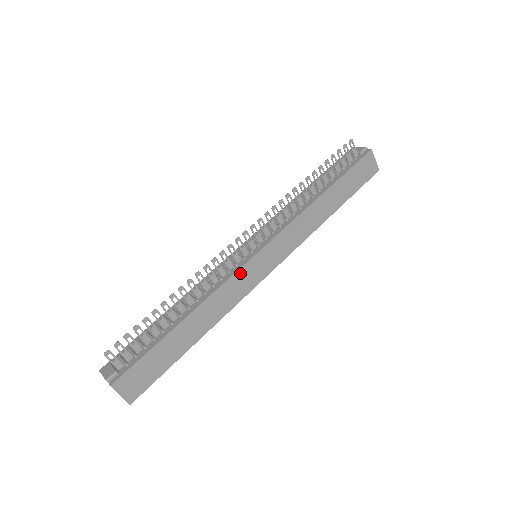
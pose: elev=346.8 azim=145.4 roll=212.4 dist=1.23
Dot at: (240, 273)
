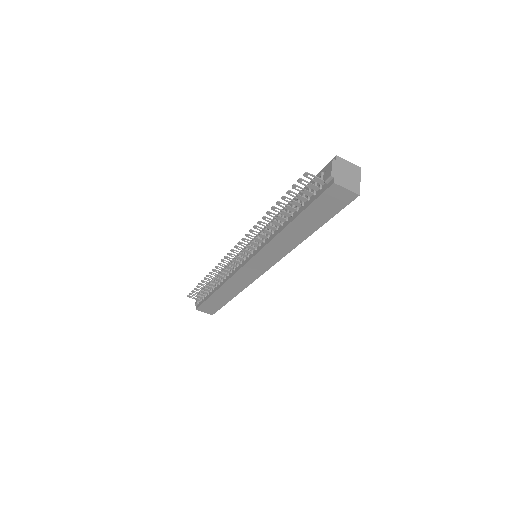
Dot at: (239, 274)
